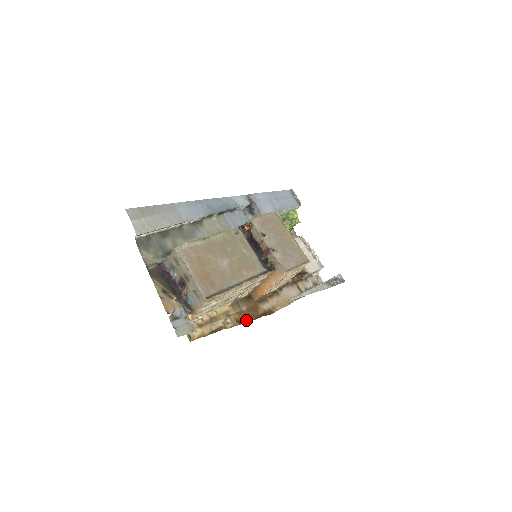
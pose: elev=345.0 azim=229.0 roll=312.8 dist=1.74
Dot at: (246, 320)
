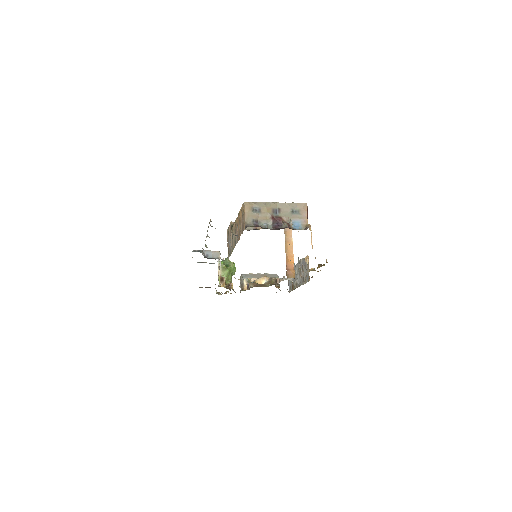
Dot at: occluded
